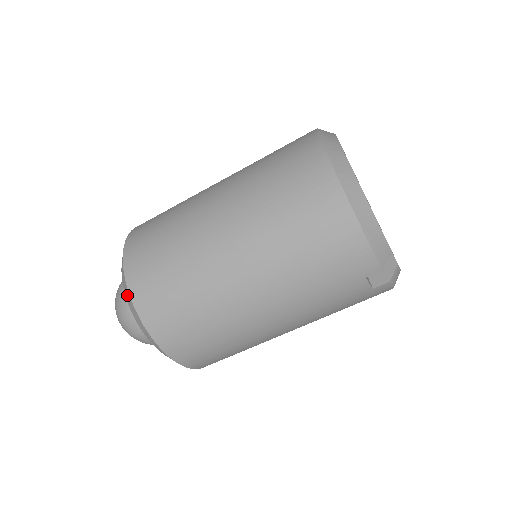
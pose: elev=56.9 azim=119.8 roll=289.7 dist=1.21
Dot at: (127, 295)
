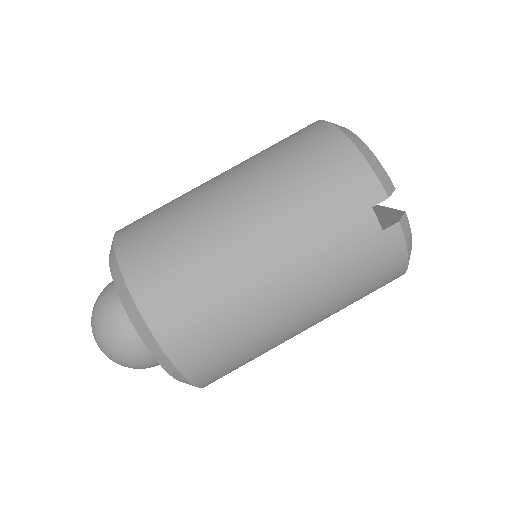
Dot at: (111, 257)
